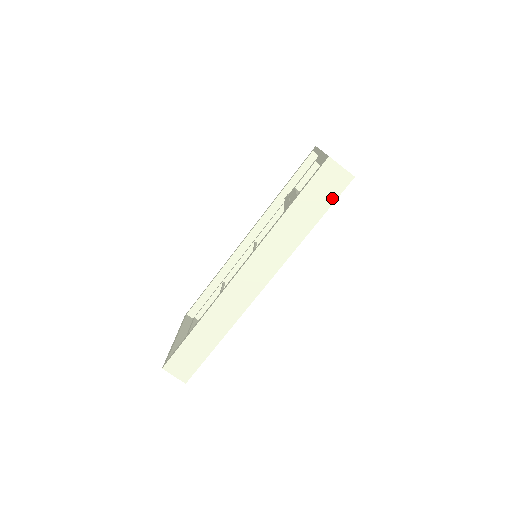
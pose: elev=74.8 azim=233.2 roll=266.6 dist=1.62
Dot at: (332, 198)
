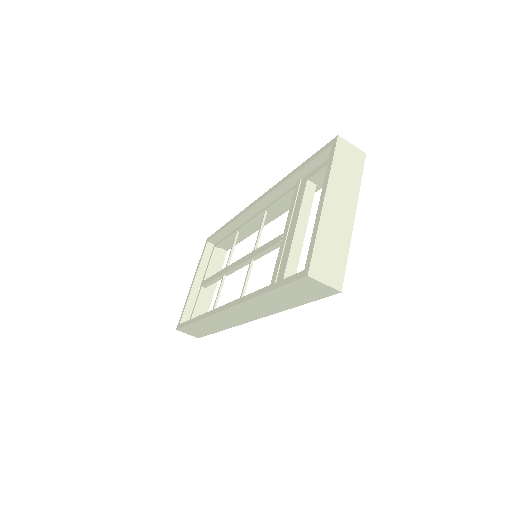
Dot at: (315, 298)
